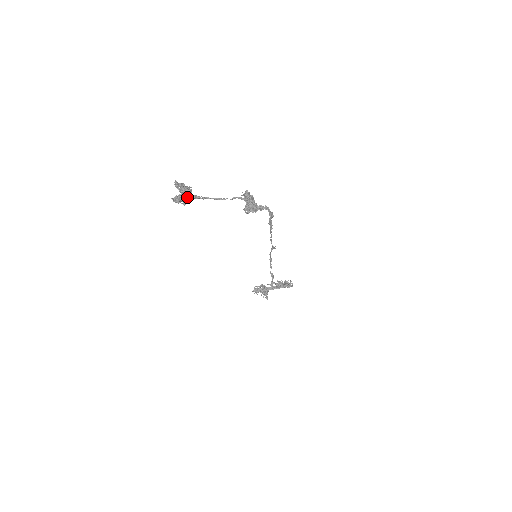
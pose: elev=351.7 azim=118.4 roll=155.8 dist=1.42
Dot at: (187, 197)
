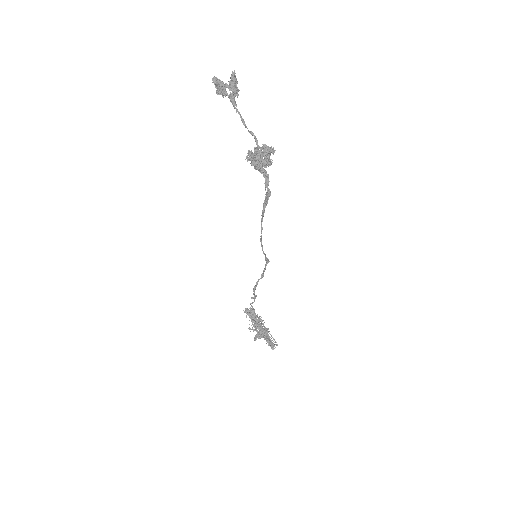
Dot at: (226, 92)
